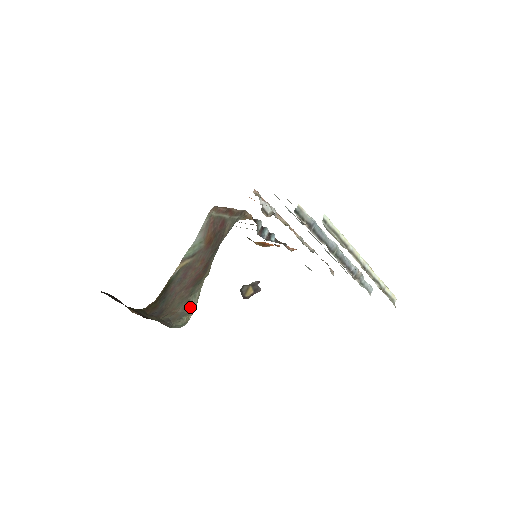
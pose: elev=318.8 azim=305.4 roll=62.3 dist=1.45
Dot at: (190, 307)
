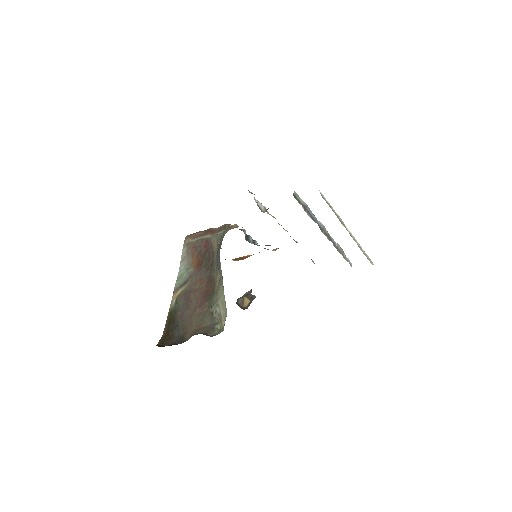
Dot at: (217, 316)
